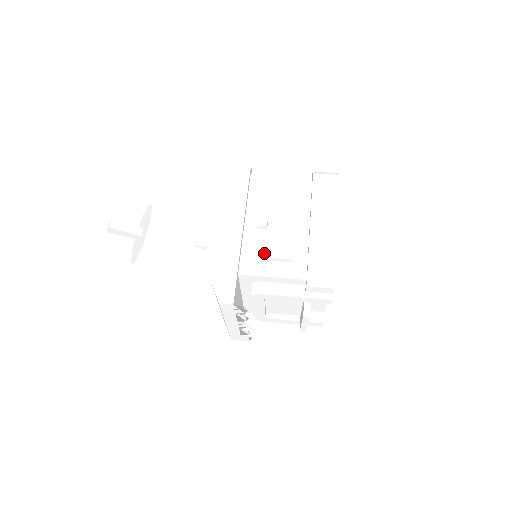
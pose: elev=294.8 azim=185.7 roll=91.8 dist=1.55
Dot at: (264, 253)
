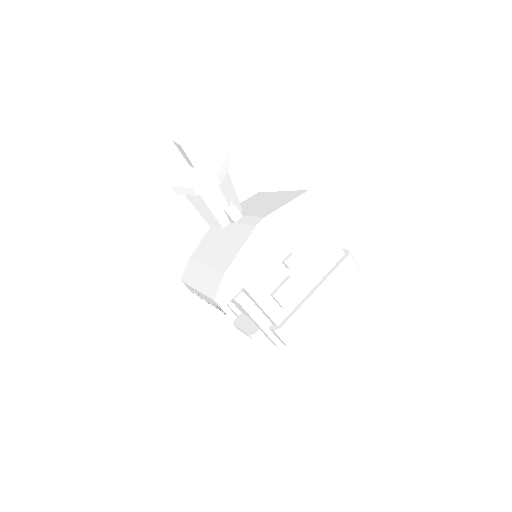
Dot at: (270, 284)
